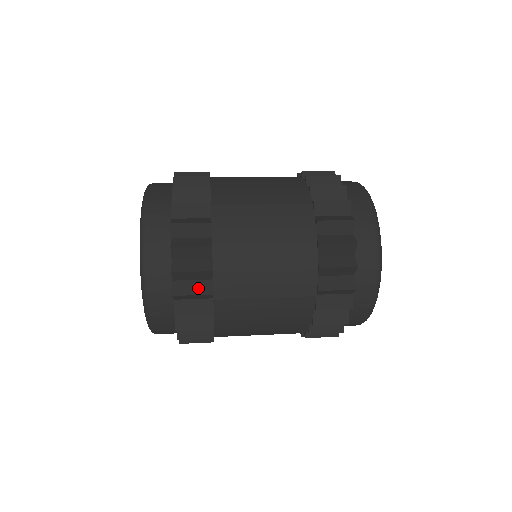
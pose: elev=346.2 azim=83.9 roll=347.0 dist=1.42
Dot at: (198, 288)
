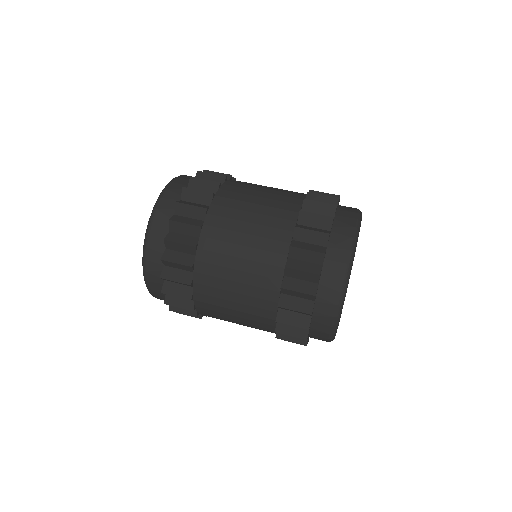
Dot at: occluded
